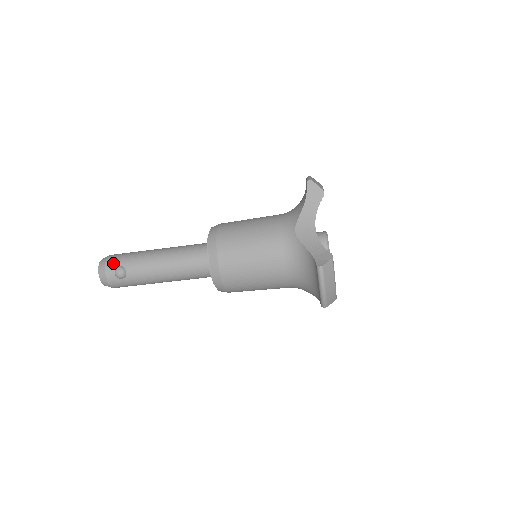
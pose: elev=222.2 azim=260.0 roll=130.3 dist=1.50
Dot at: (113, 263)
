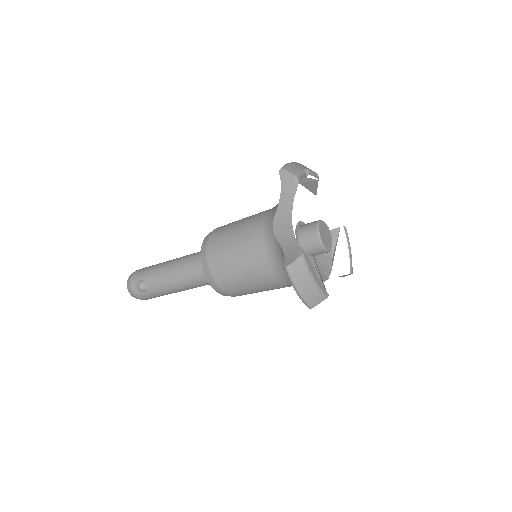
Dot at: (136, 278)
